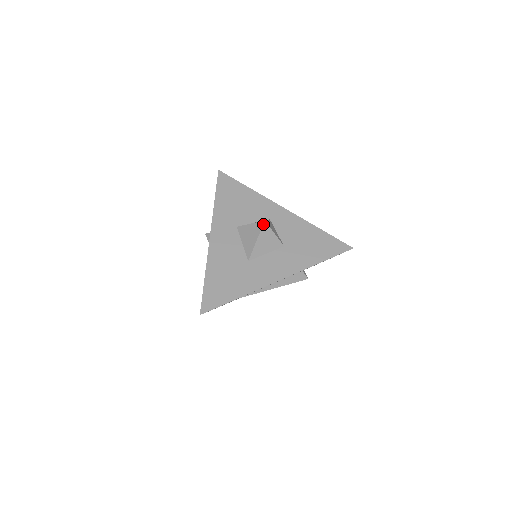
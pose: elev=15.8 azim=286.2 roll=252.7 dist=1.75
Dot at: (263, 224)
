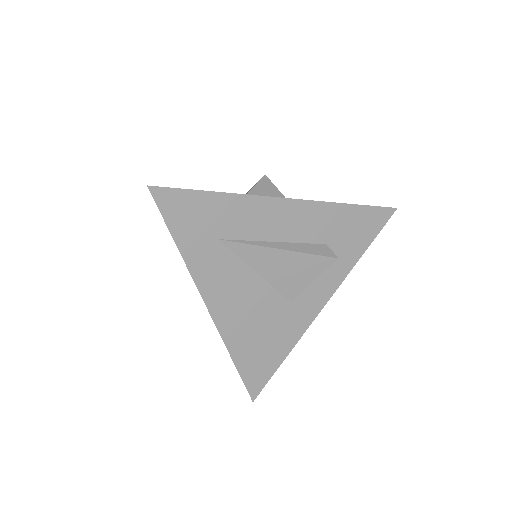
Dot at: (262, 177)
